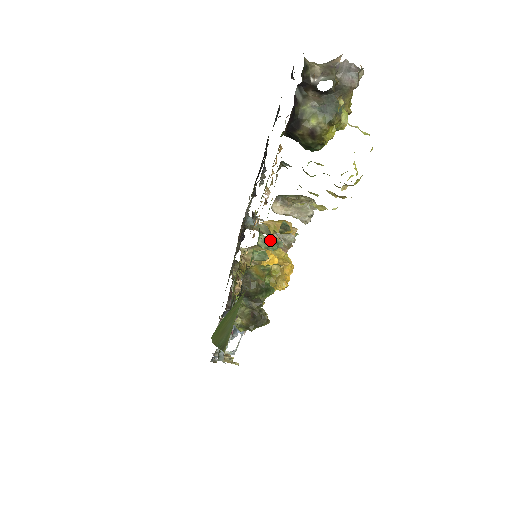
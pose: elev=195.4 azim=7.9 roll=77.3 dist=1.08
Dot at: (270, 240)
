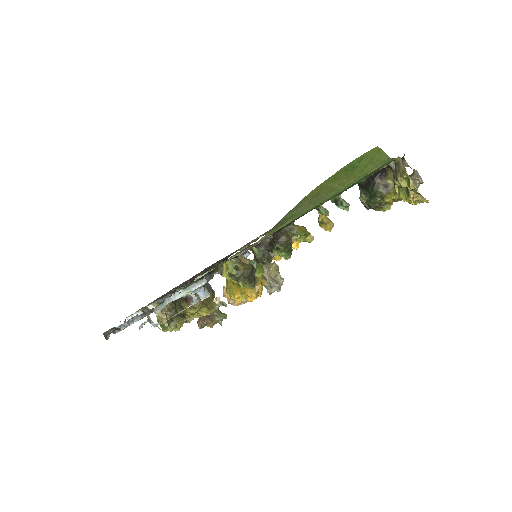
Dot at: (345, 201)
